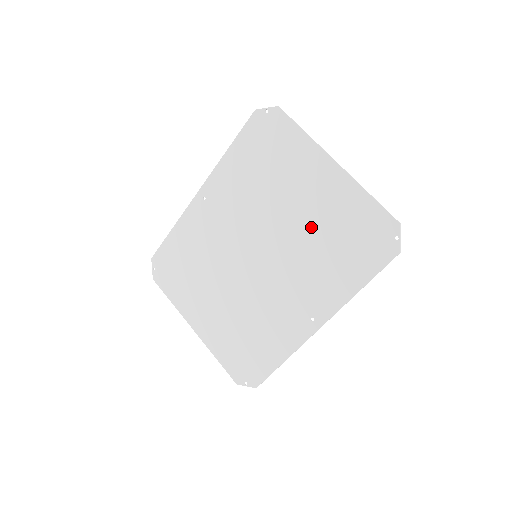
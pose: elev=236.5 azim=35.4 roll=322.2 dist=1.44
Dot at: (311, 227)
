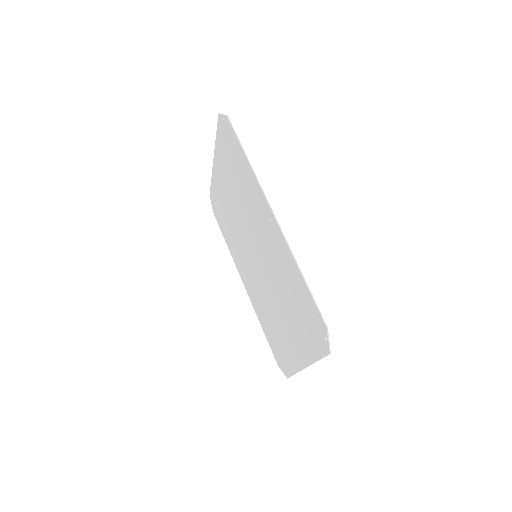
Dot at: (235, 194)
